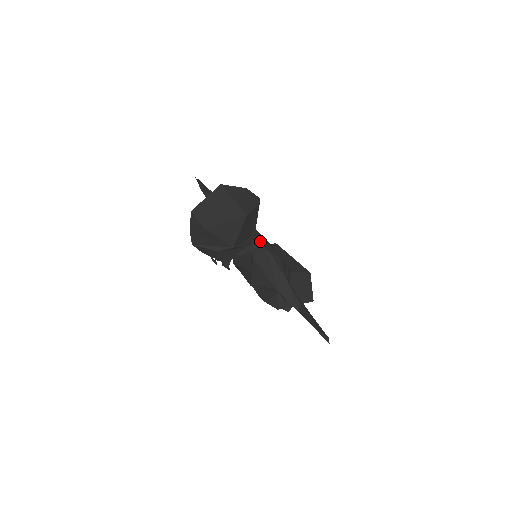
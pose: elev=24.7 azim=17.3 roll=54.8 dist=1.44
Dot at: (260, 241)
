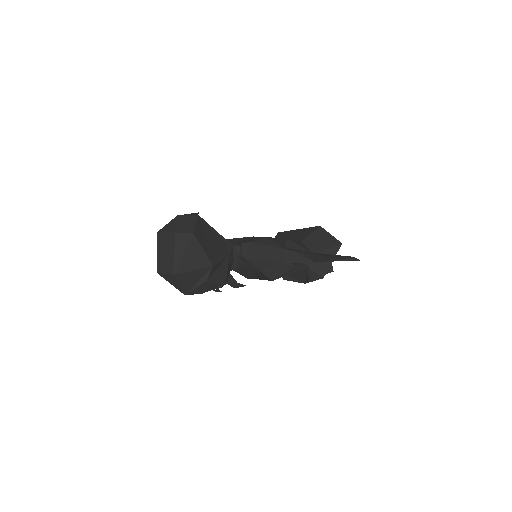
Dot at: occluded
